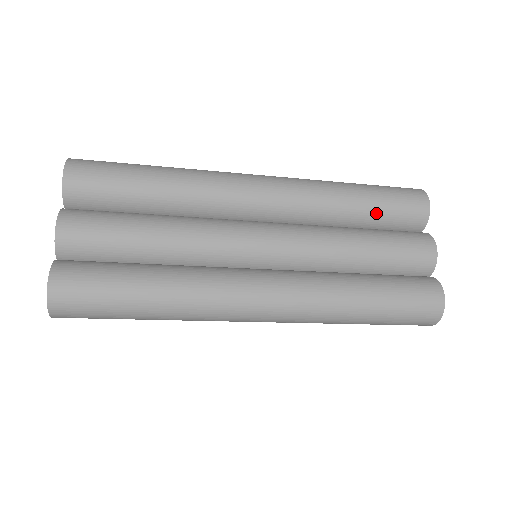
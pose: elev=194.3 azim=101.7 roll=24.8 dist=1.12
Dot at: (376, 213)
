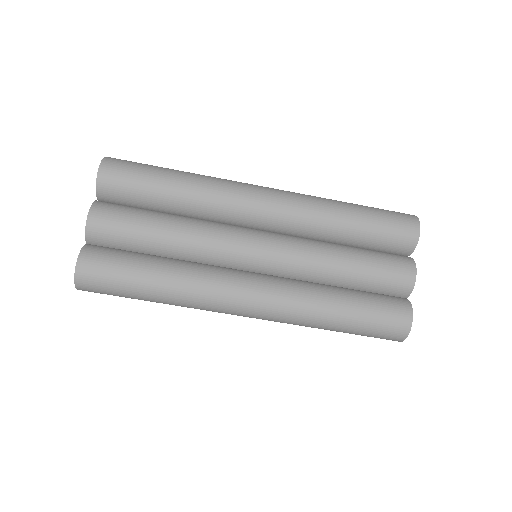
Dot at: (367, 235)
